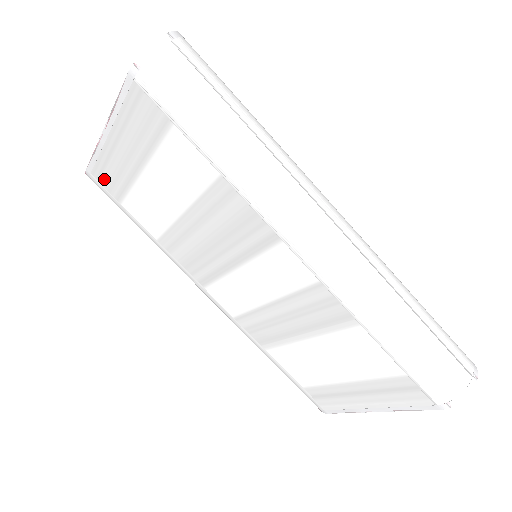
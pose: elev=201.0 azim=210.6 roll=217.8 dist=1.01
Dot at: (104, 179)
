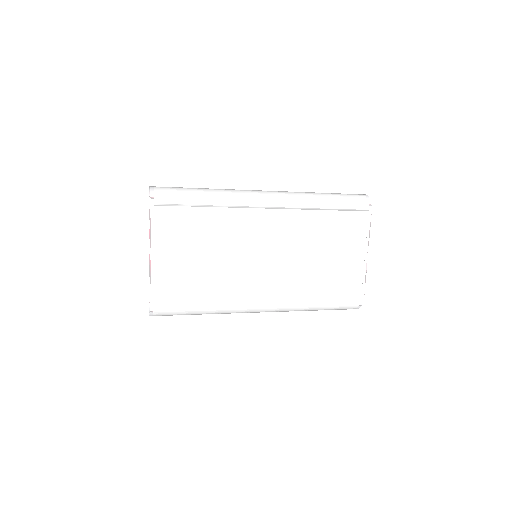
Dot at: (163, 294)
